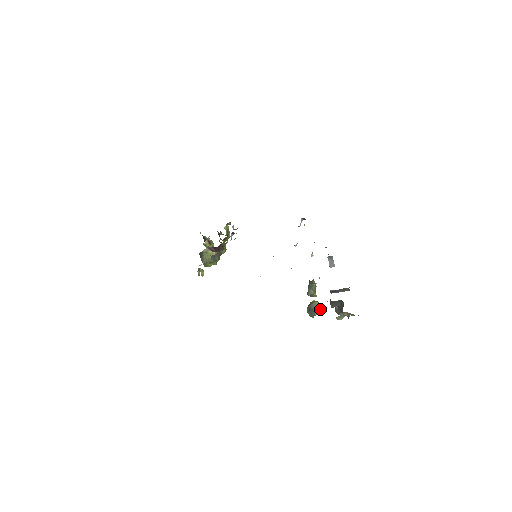
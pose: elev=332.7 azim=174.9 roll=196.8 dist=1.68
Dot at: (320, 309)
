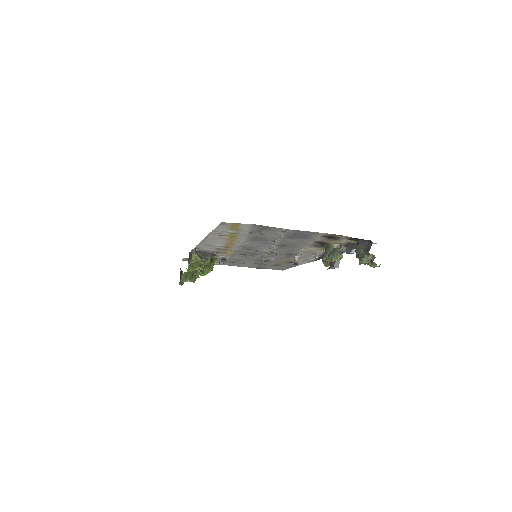
Dot at: (341, 258)
